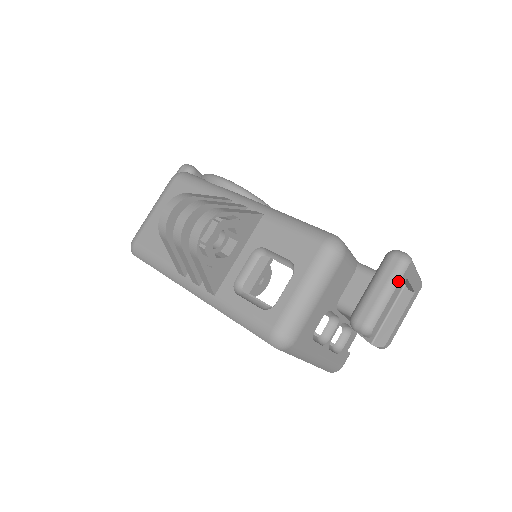
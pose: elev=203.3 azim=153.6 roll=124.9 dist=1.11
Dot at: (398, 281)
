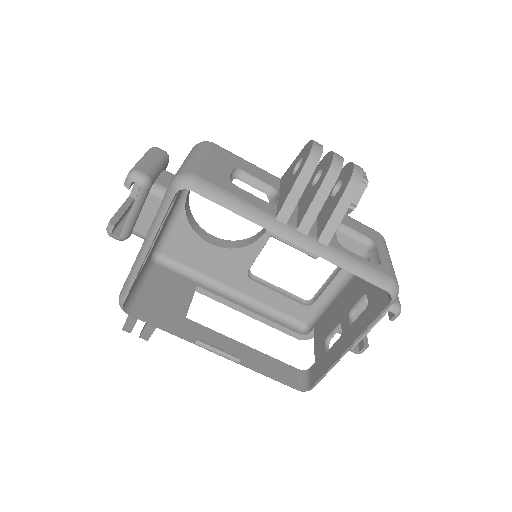
Dot at: occluded
